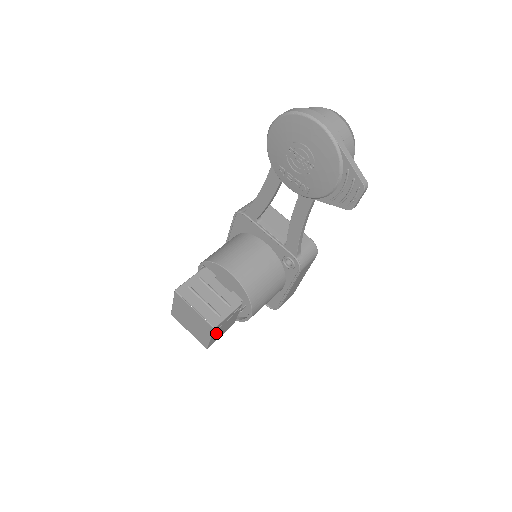
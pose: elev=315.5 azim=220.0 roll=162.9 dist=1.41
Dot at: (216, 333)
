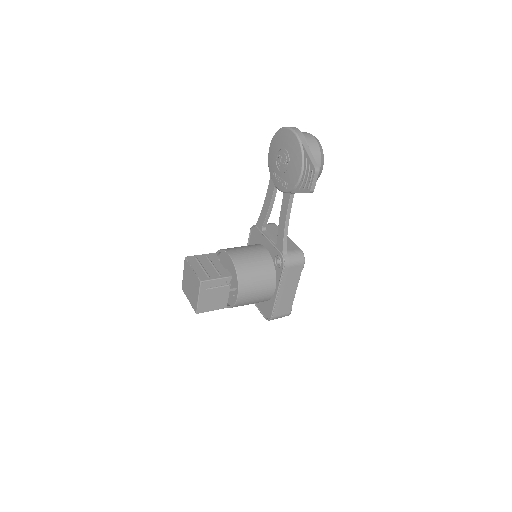
Dot at: (205, 296)
